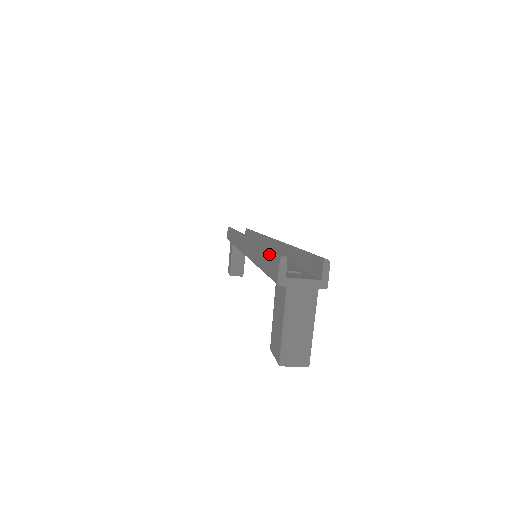
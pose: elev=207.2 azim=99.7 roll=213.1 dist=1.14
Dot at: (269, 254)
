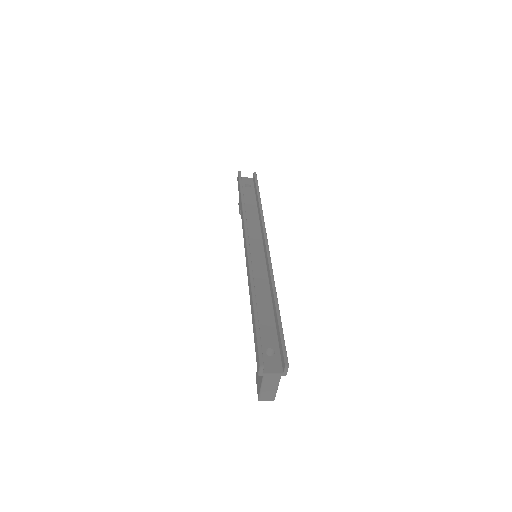
Dot at: (256, 340)
